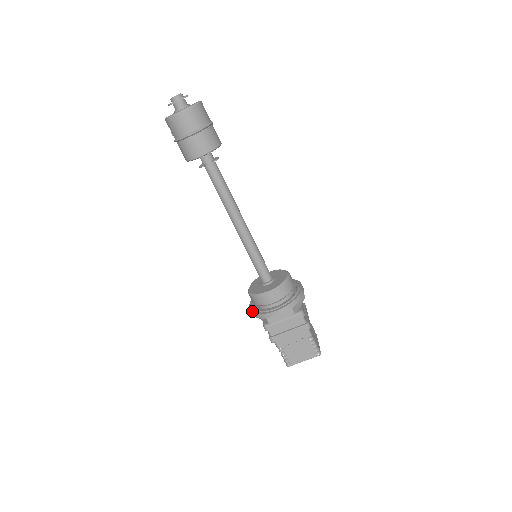
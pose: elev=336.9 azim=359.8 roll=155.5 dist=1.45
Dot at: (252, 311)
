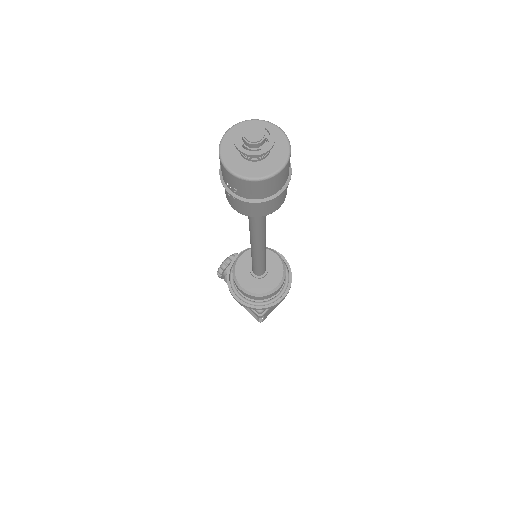
Dot at: (250, 306)
